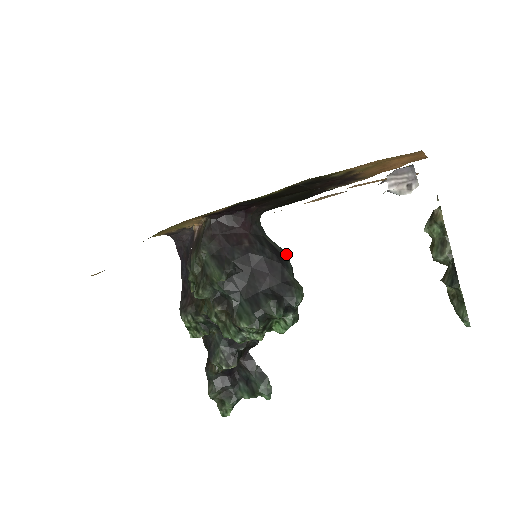
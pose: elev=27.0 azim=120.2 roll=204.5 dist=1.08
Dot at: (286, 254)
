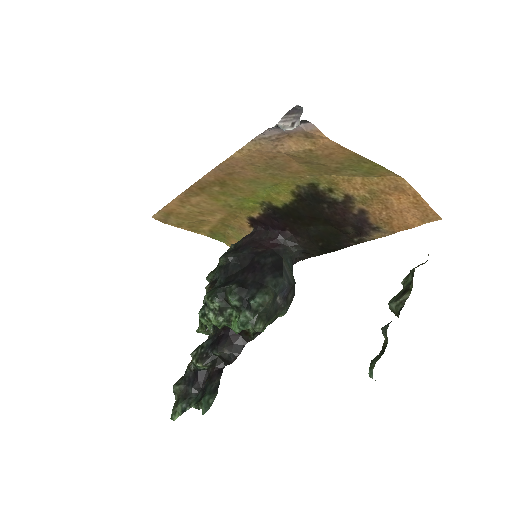
Dot at: (292, 282)
